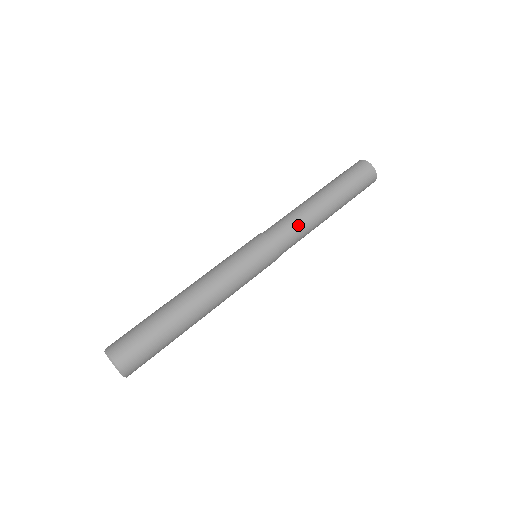
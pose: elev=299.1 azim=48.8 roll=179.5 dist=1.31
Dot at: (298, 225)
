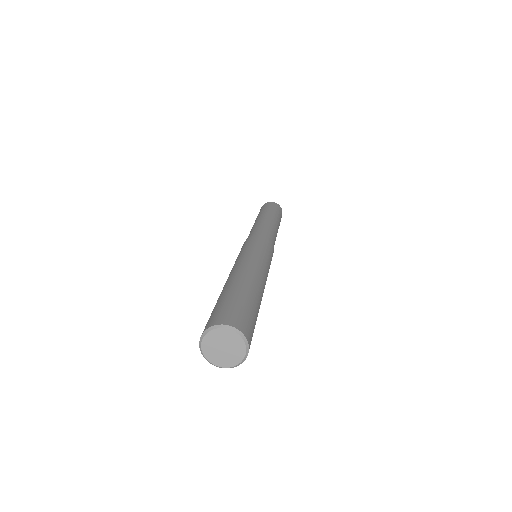
Dot at: (274, 235)
